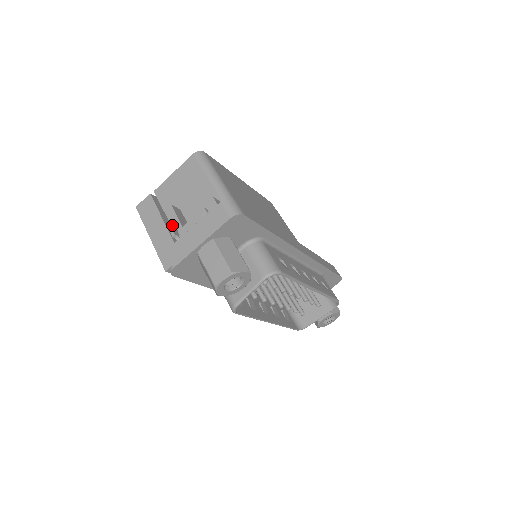
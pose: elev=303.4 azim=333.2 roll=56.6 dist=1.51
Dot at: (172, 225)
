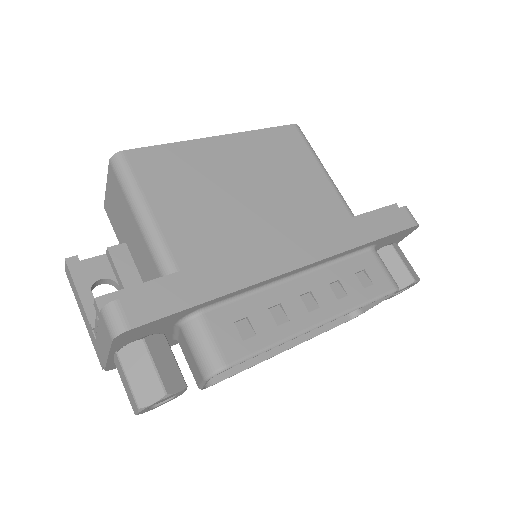
Dot at: (115, 277)
